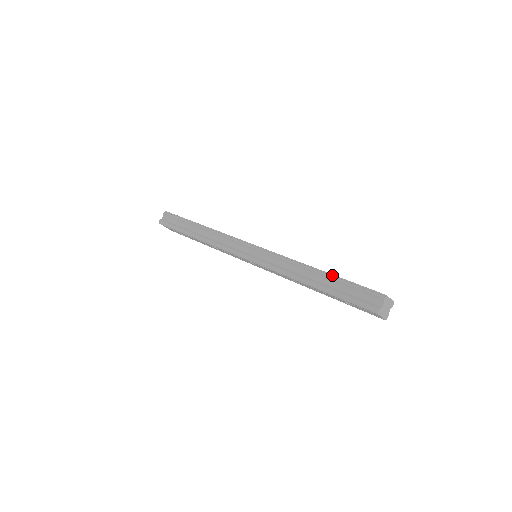
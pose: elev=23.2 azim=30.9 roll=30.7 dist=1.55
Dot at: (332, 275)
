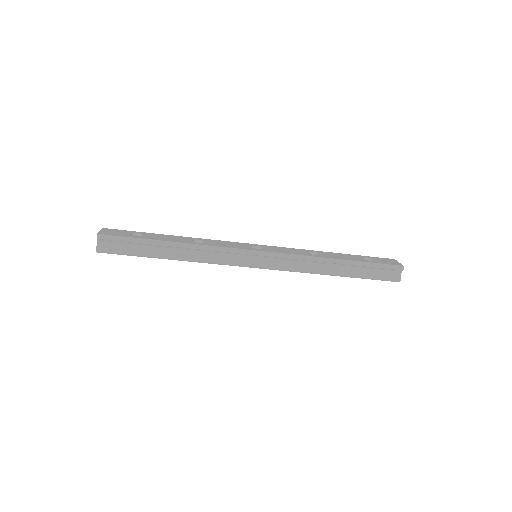
Dot at: (354, 262)
